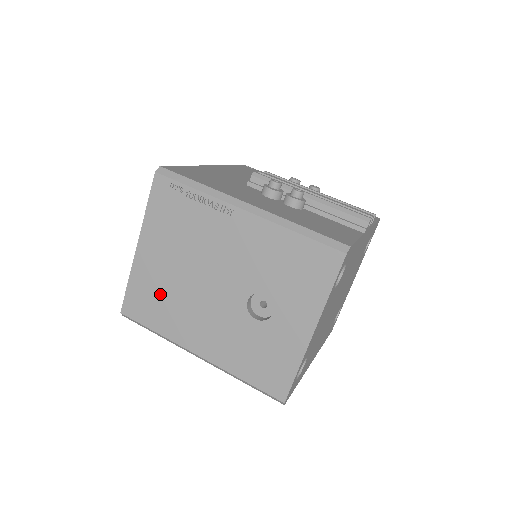
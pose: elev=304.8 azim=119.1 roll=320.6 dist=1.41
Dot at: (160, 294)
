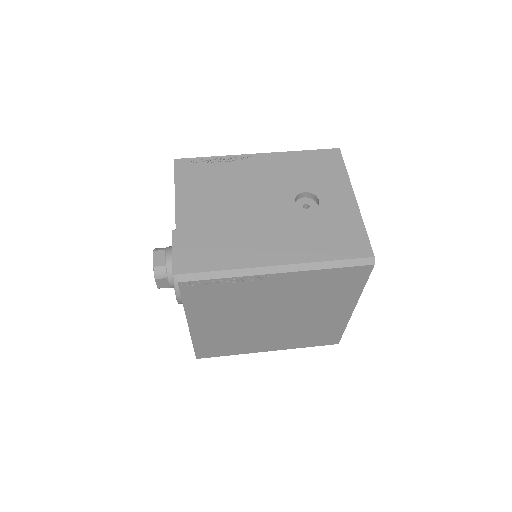
Dot at: (215, 236)
